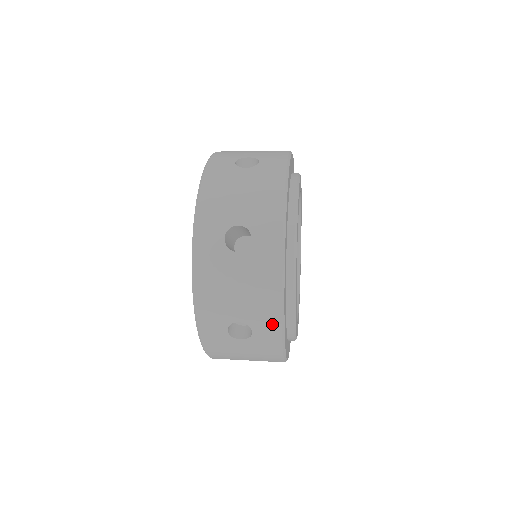
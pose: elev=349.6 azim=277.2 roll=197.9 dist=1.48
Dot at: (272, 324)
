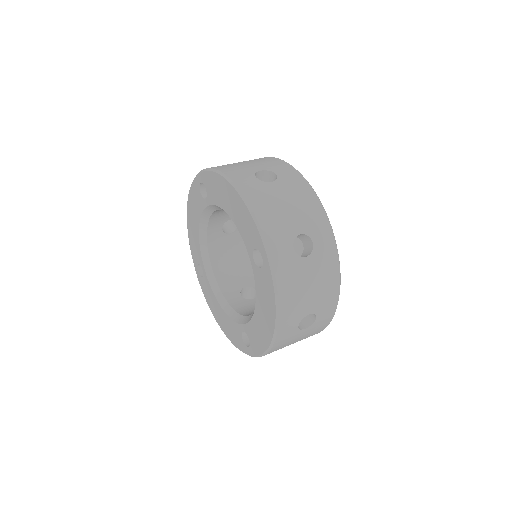
Dot at: (324, 228)
